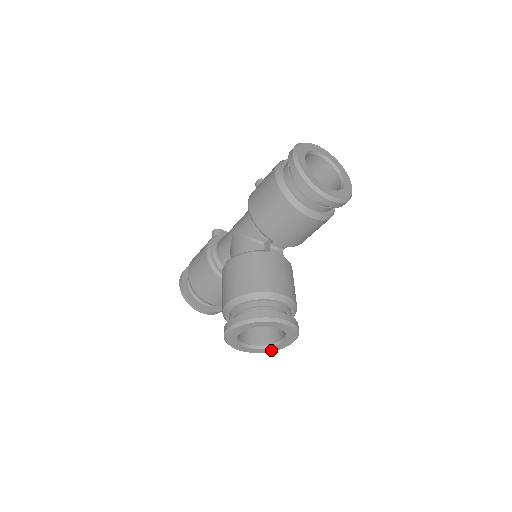
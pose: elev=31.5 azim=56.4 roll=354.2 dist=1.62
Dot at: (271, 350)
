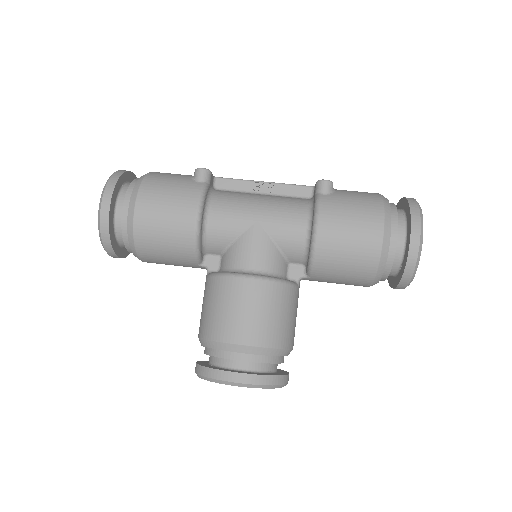
Dot at: occluded
